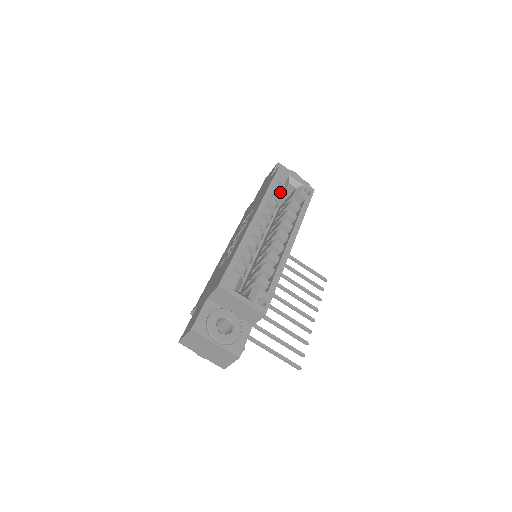
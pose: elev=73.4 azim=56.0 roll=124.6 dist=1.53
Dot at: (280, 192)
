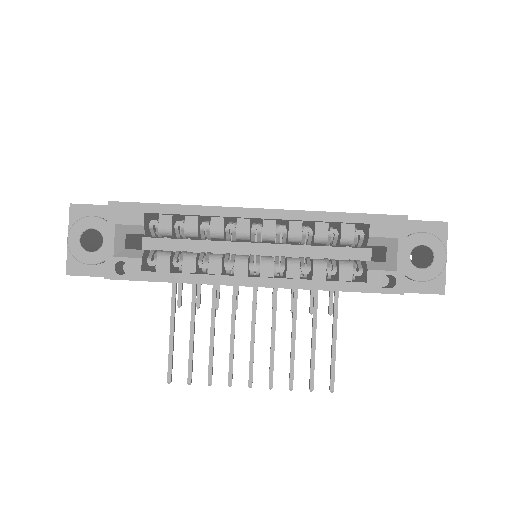
Dot at: (354, 237)
